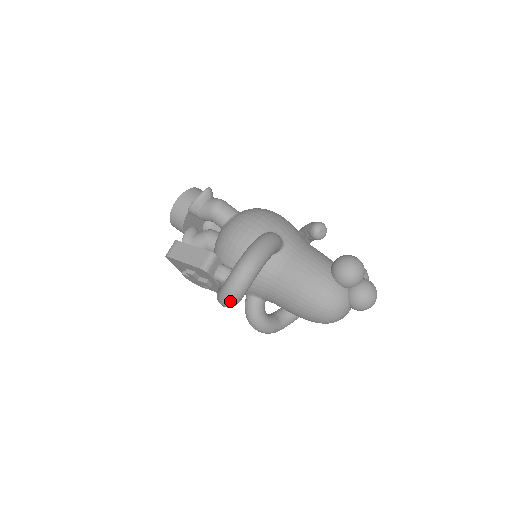
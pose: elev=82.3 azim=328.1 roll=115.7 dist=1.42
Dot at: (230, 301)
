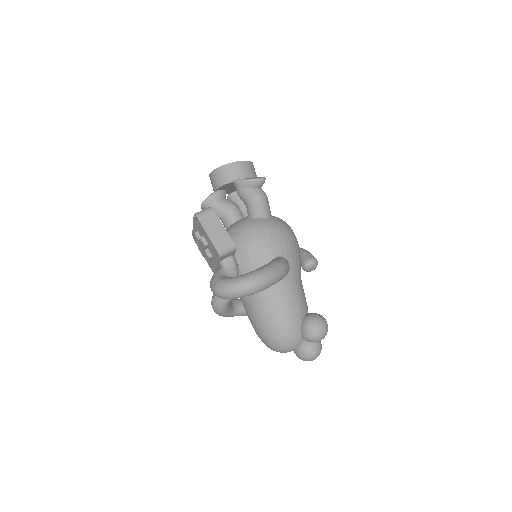
Dot at: (222, 295)
